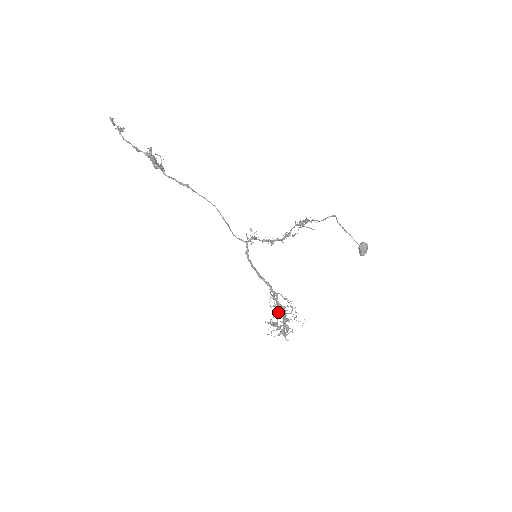
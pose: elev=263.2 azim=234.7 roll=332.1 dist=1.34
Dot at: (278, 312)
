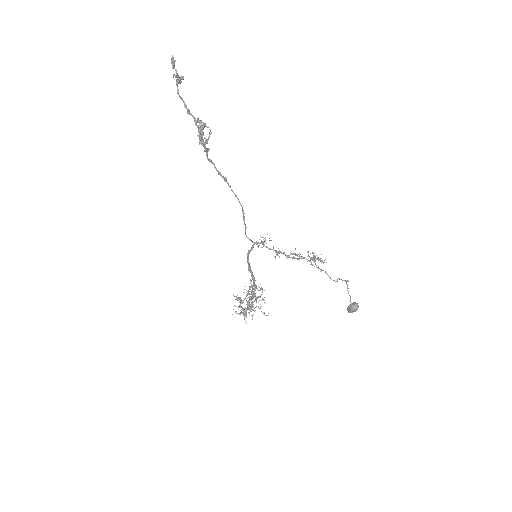
Dot at: occluded
